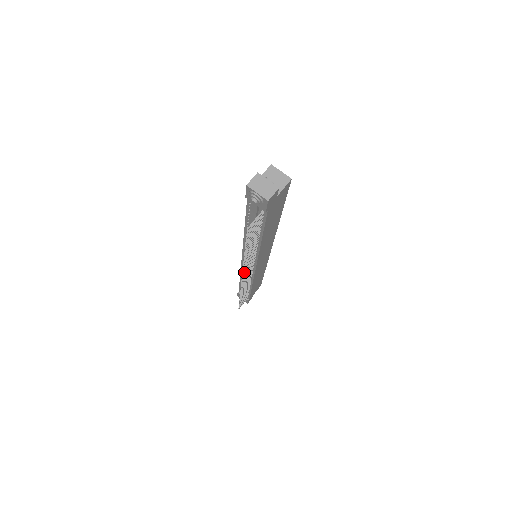
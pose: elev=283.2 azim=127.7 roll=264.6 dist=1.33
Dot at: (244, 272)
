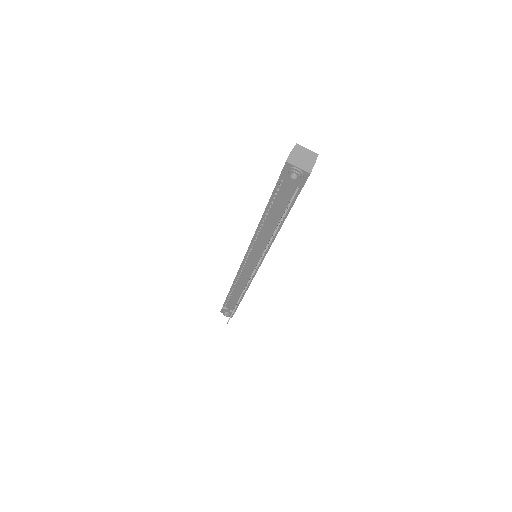
Dot at: (254, 270)
